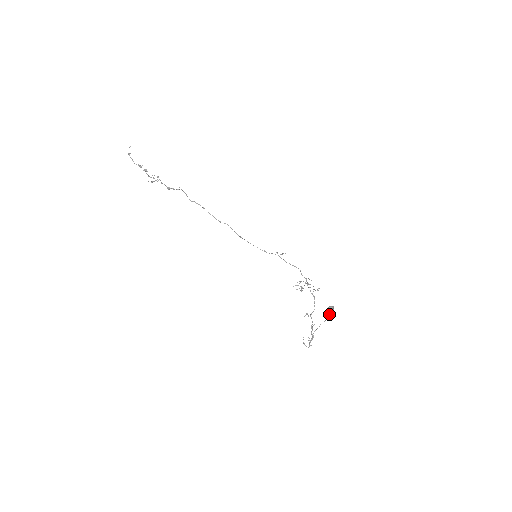
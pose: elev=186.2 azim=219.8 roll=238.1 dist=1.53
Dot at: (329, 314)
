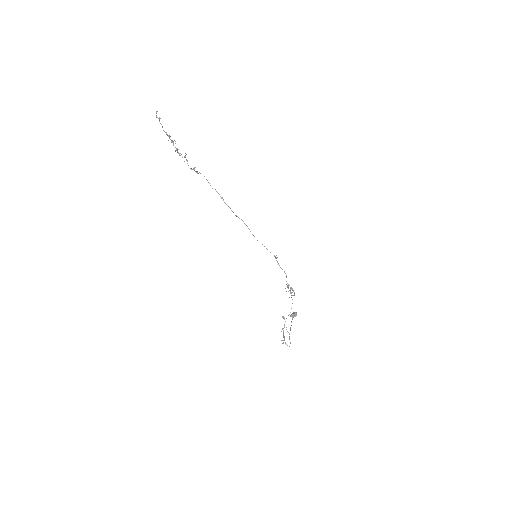
Dot at: (292, 319)
